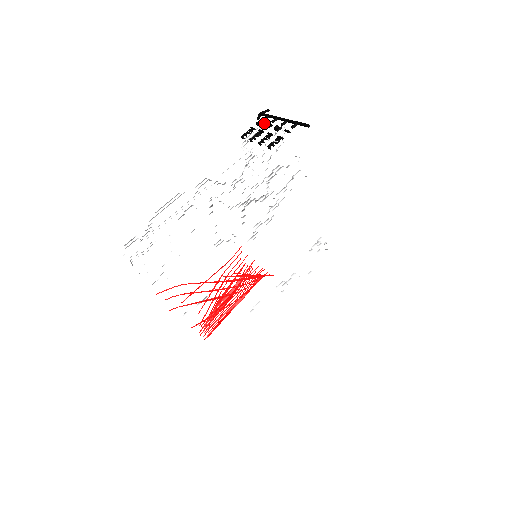
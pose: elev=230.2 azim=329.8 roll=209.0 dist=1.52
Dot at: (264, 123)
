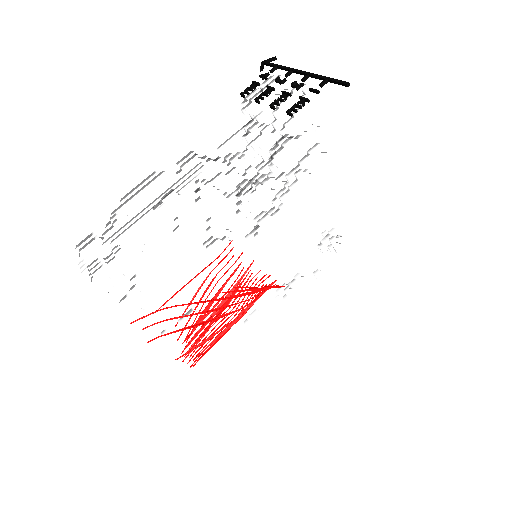
Dot at: (272, 76)
